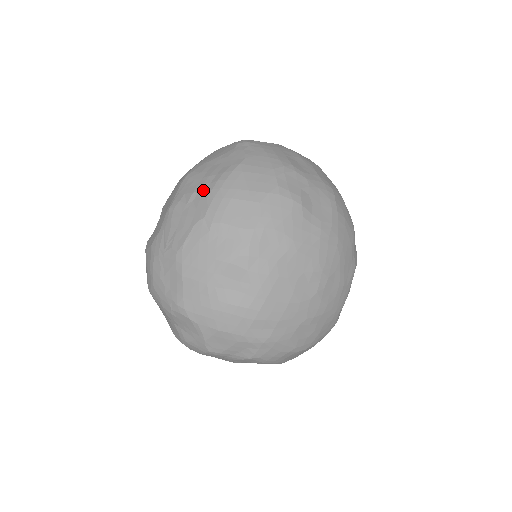
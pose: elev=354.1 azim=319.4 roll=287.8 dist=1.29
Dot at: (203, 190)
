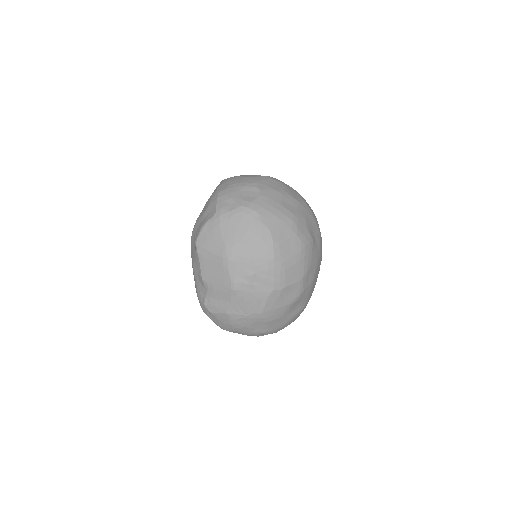
Dot at: (260, 271)
